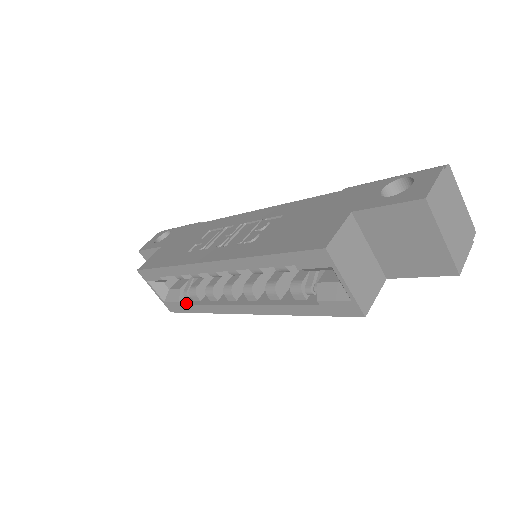
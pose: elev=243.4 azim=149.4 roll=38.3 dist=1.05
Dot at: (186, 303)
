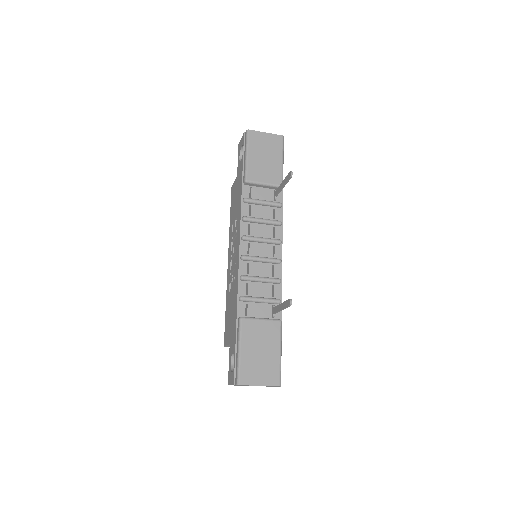
Dot at: occluded
